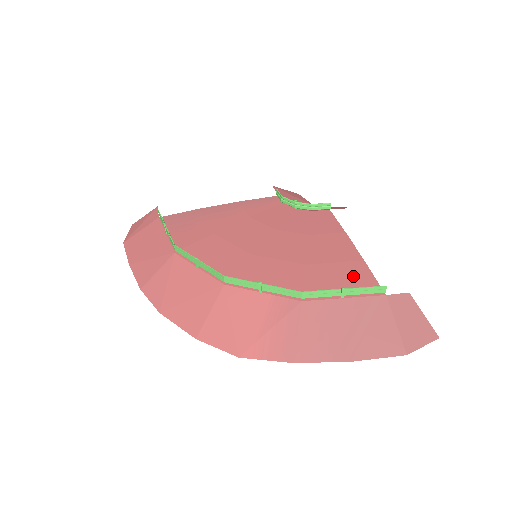
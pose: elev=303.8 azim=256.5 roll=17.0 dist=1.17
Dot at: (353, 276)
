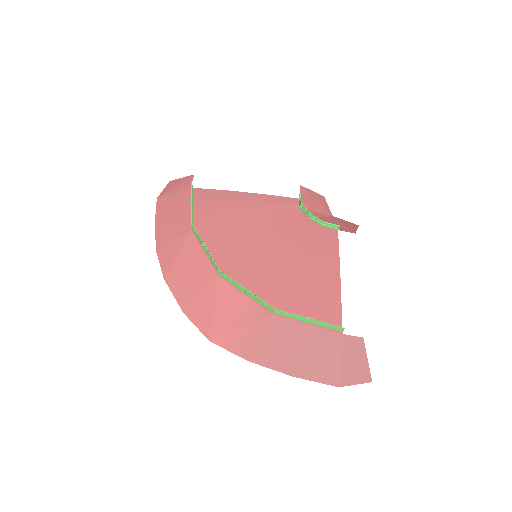
Dot at: (324, 306)
